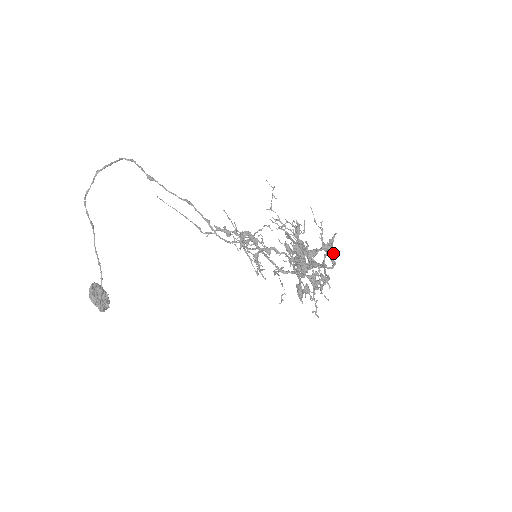
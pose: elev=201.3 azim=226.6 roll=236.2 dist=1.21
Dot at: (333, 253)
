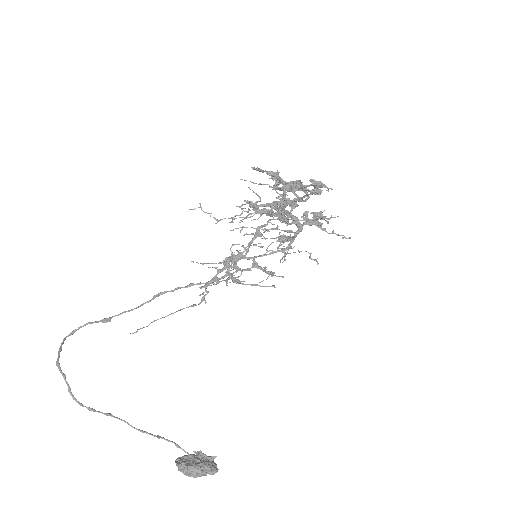
Dot at: occluded
